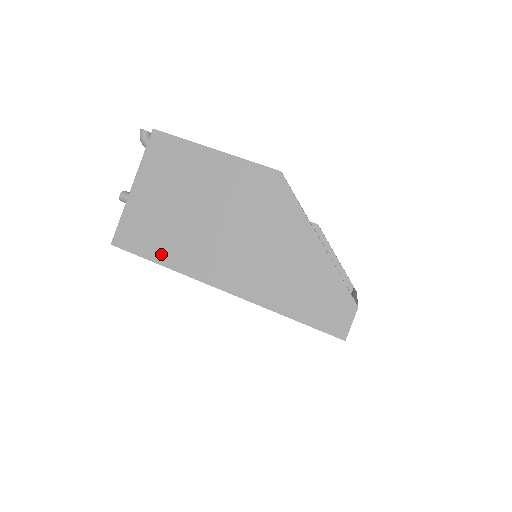
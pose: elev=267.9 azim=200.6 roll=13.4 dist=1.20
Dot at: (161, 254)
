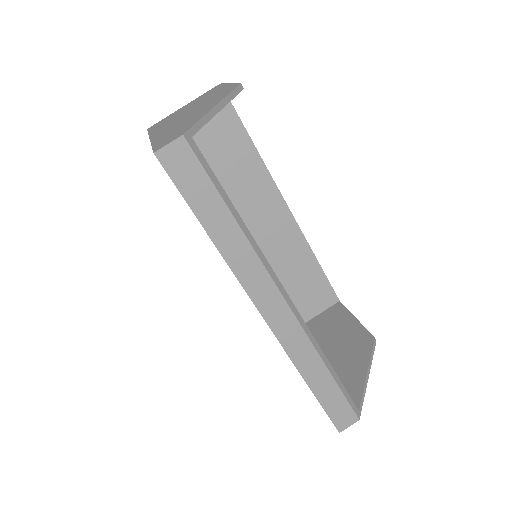
Dot at: occluded
